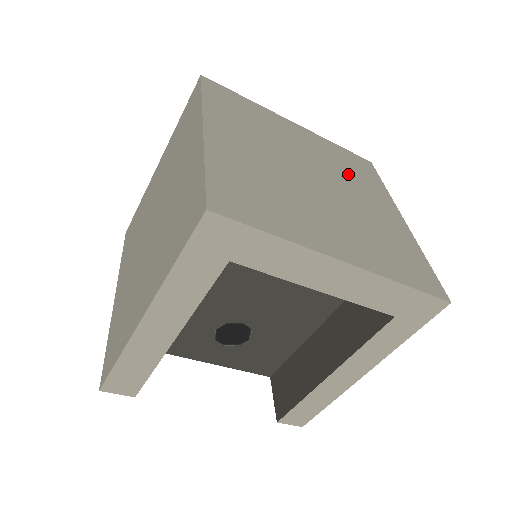
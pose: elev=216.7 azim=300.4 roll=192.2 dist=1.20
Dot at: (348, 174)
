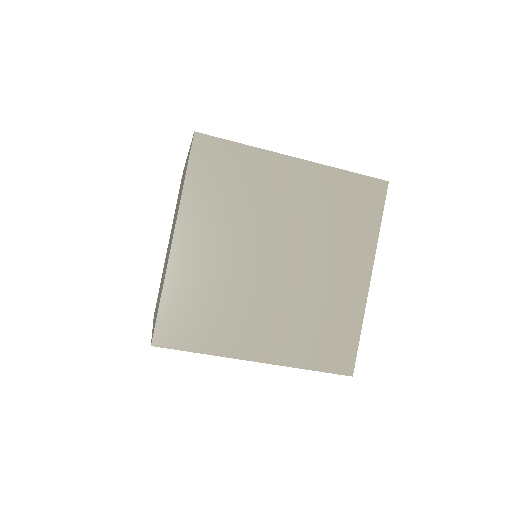
Dot at: (331, 229)
